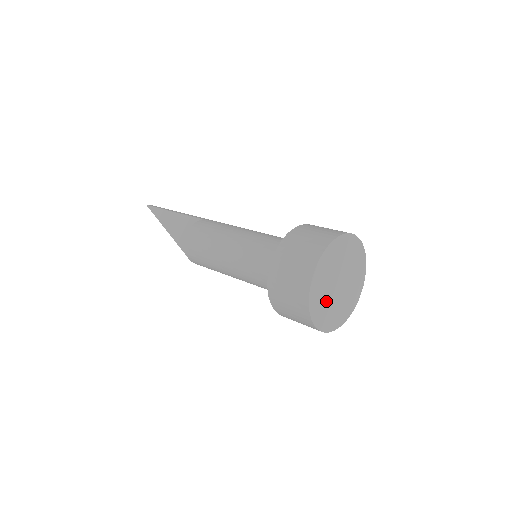
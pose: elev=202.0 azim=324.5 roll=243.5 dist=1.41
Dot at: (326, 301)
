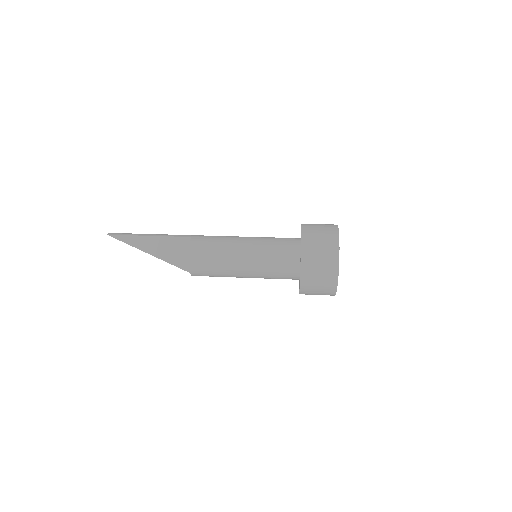
Dot at: occluded
